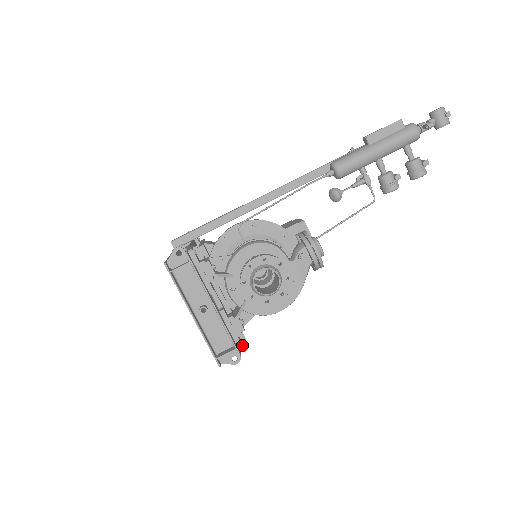
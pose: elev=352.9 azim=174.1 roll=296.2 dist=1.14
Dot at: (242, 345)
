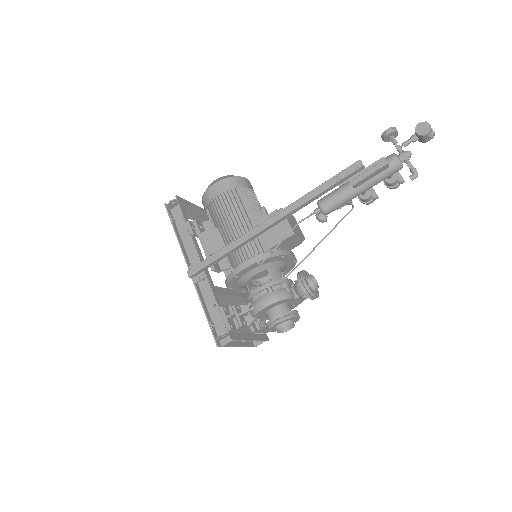
Dot at: (267, 332)
